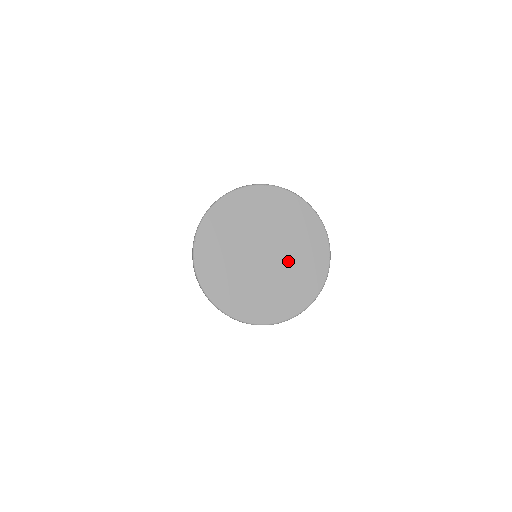
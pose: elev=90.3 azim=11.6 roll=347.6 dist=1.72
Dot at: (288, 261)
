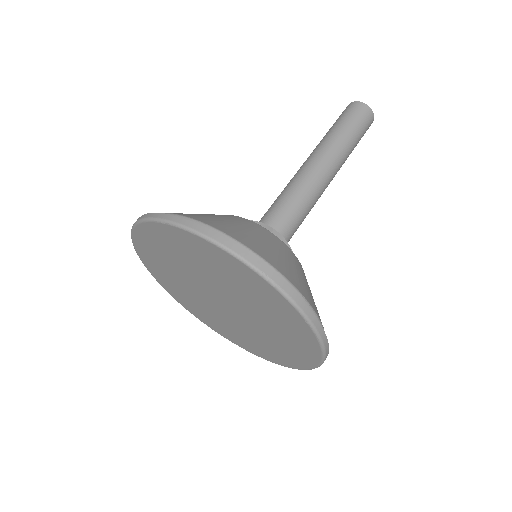
Dot at: (255, 317)
